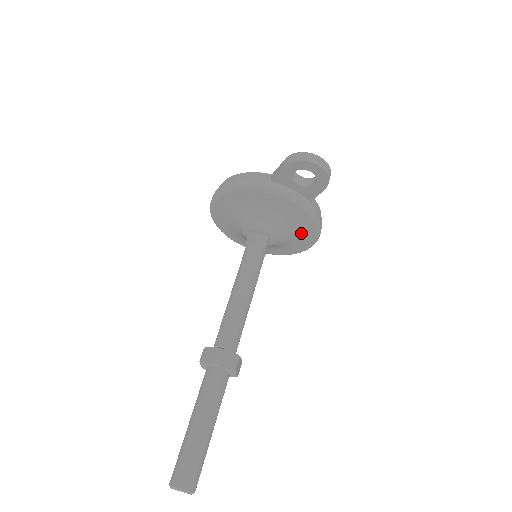
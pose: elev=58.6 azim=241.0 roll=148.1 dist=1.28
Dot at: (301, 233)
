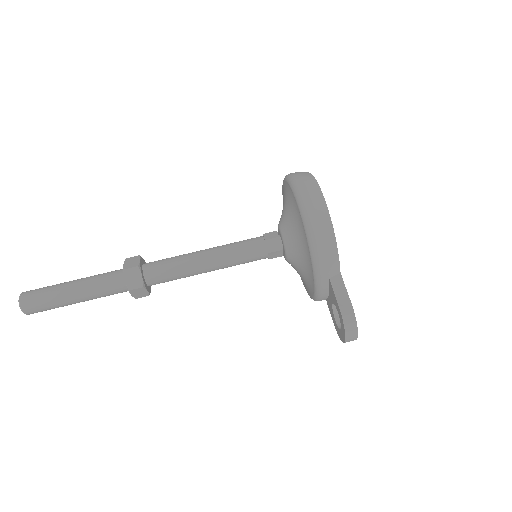
Dot at: occluded
